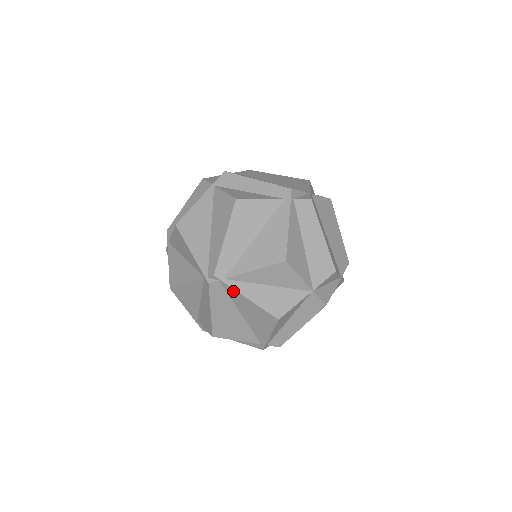
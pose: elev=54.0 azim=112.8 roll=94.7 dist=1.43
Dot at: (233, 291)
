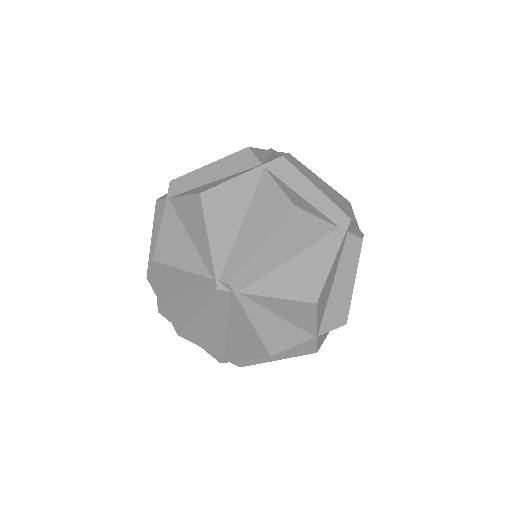
Dot at: (240, 308)
